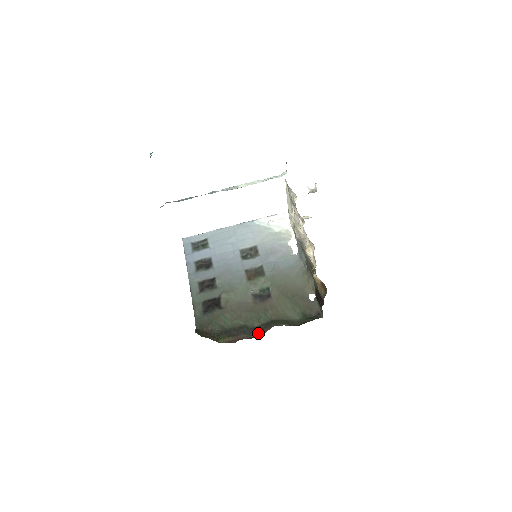
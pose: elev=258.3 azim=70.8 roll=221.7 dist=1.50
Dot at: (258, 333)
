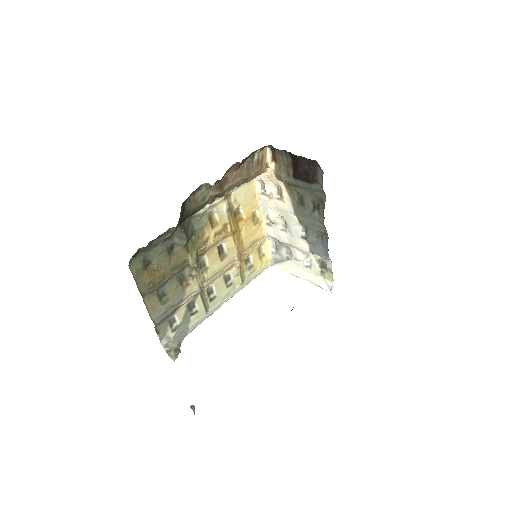
Dot at: occluded
